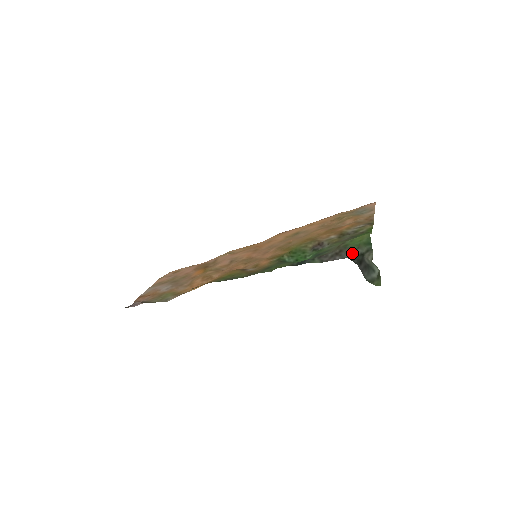
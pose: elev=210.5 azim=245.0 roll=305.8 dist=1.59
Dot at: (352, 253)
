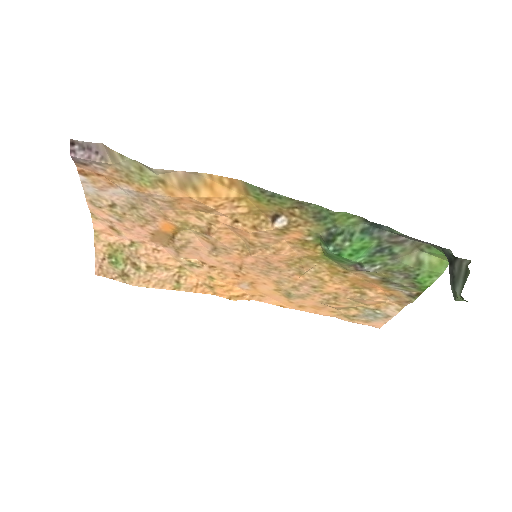
Dot at: occluded
